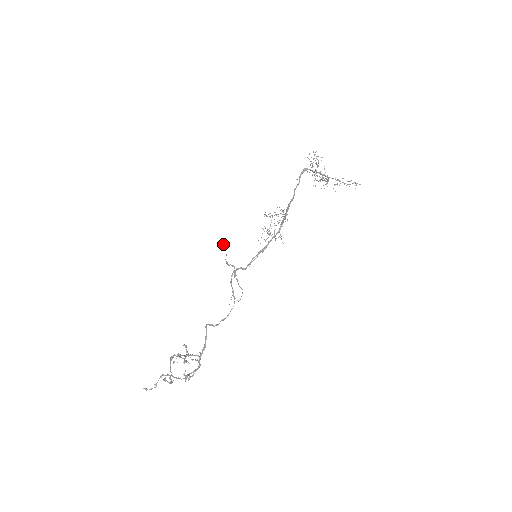
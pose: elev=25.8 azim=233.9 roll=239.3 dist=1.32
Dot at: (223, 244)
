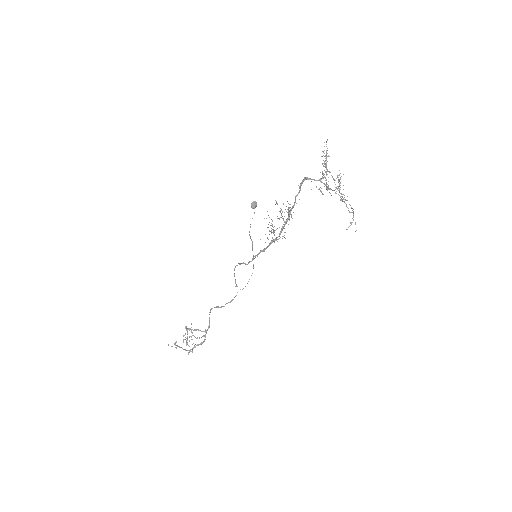
Dot at: (252, 203)
